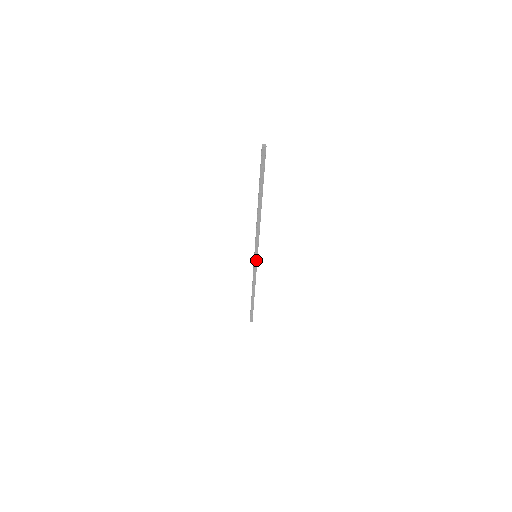
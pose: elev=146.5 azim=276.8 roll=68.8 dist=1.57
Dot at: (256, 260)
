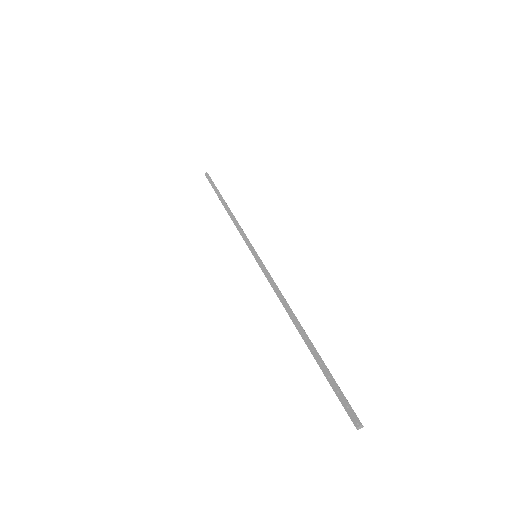
Dot at: (254, 252)
